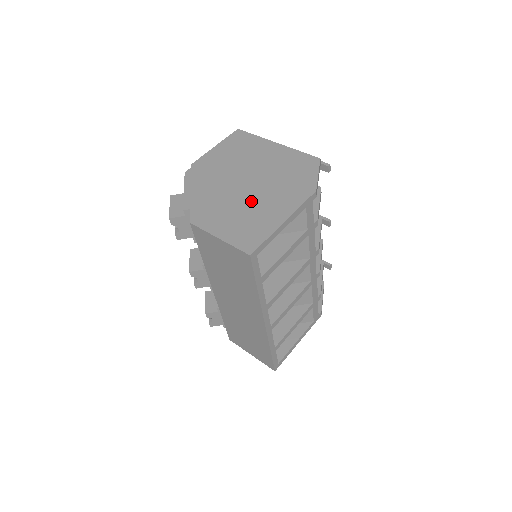
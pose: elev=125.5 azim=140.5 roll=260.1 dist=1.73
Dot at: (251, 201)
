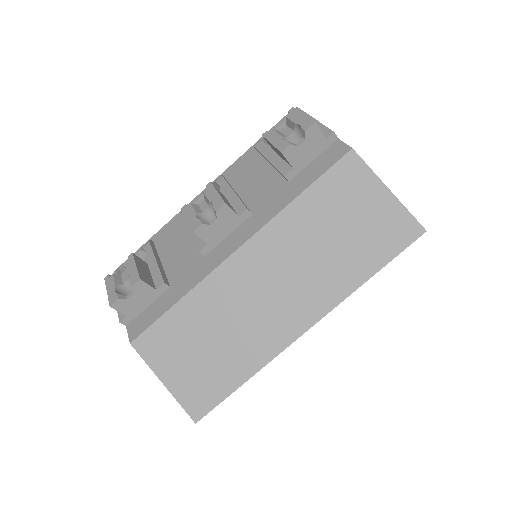
Dot at: occluded
